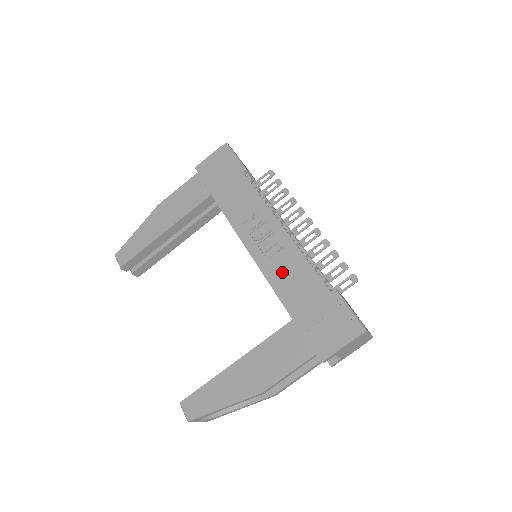
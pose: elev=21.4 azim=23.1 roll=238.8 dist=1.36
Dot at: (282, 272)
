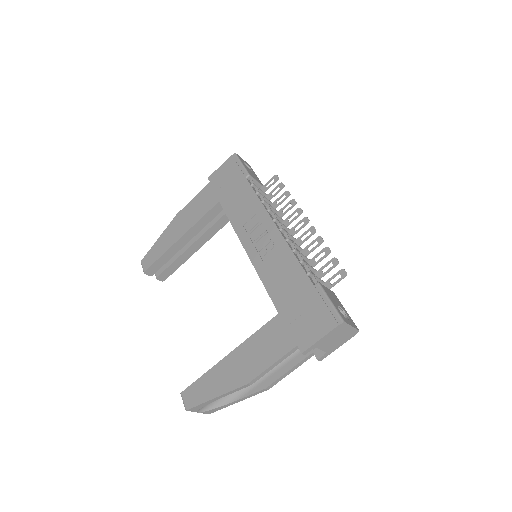
Dot at: (272, 269)
